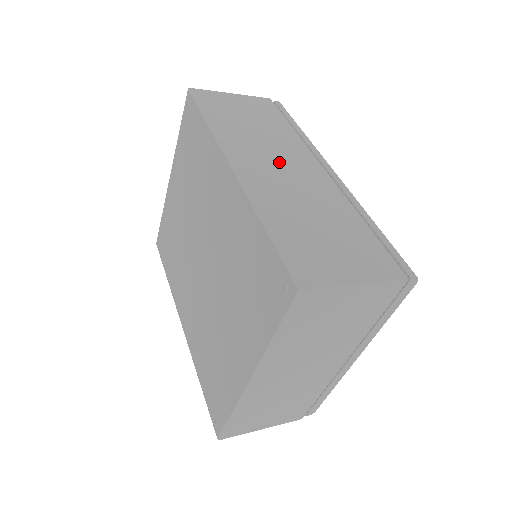
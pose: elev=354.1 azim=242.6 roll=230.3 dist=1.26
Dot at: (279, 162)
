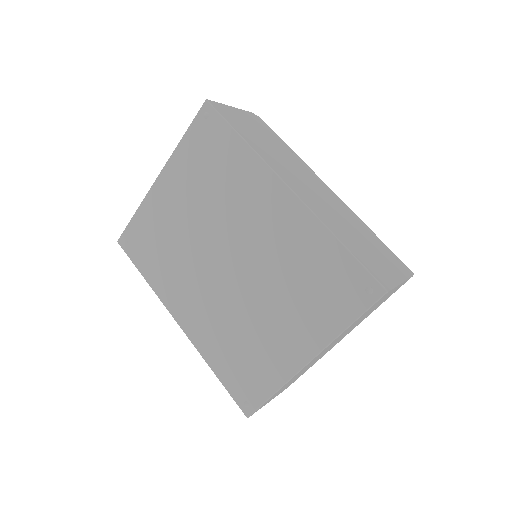
Dot at: (305, 181)
